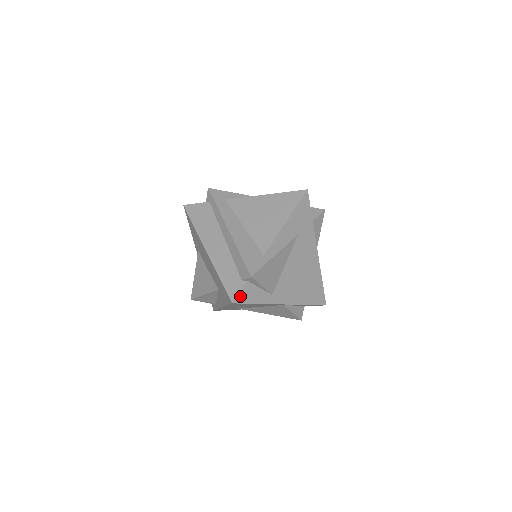
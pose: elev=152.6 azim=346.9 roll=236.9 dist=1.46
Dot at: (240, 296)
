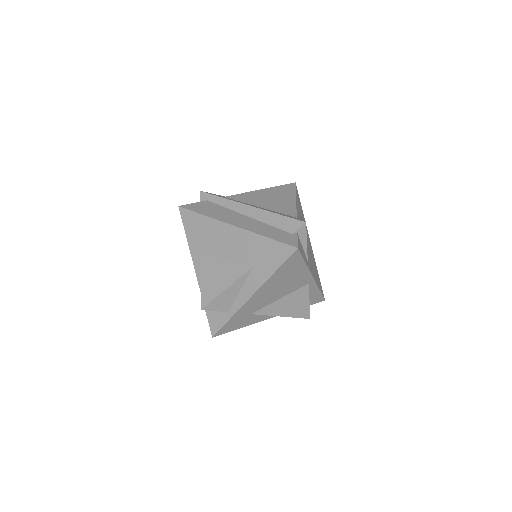
Dot at: (298, 245)
